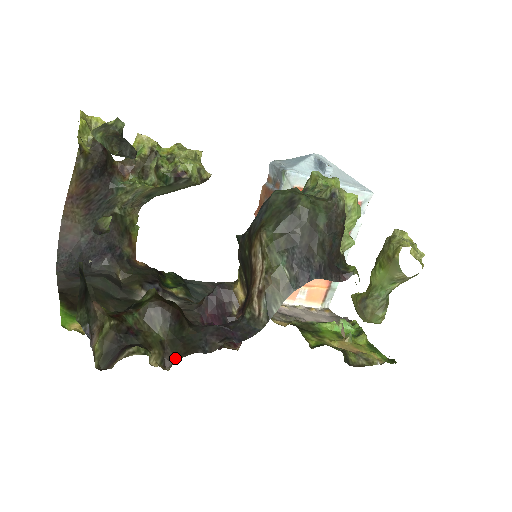
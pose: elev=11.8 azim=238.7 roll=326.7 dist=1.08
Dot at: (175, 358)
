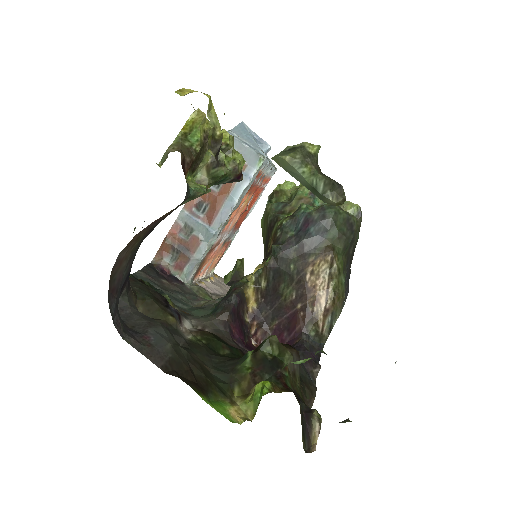
Dot at: (310, 402)
